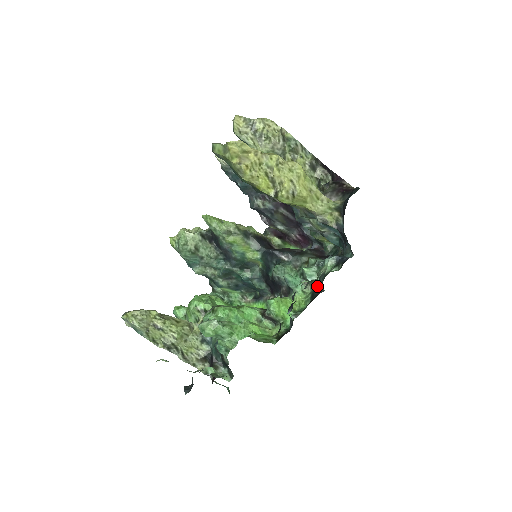
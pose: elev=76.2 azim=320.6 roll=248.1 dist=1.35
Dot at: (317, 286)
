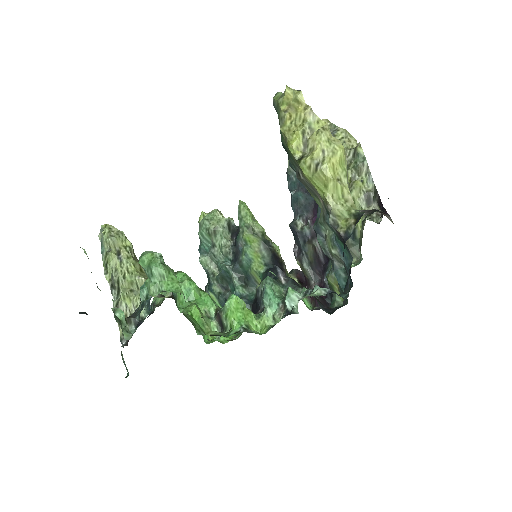
Dot at: (289, 313)
